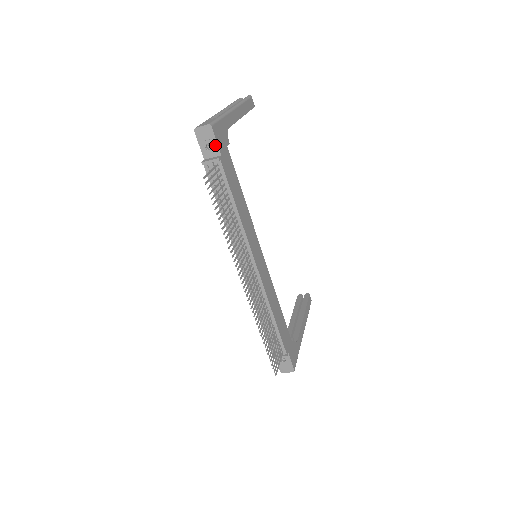
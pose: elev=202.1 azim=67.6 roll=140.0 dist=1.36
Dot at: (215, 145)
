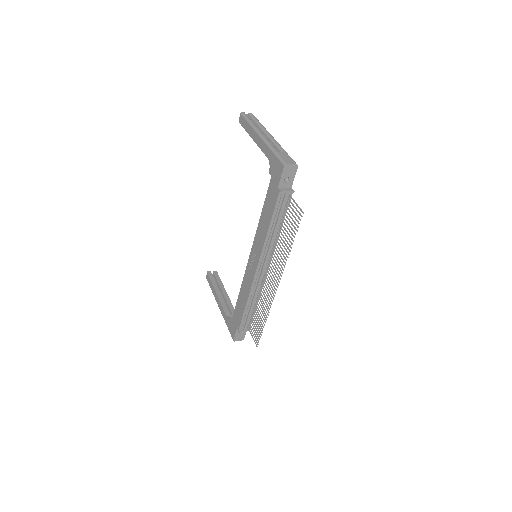
Dot at: (292, 180)
